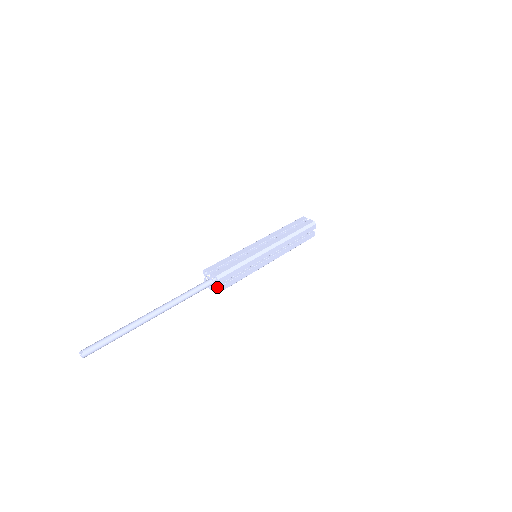
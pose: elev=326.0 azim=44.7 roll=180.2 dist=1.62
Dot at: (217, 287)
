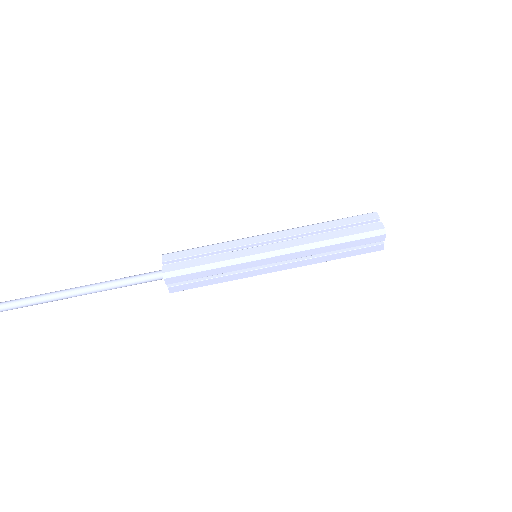
Dot at: occluded
